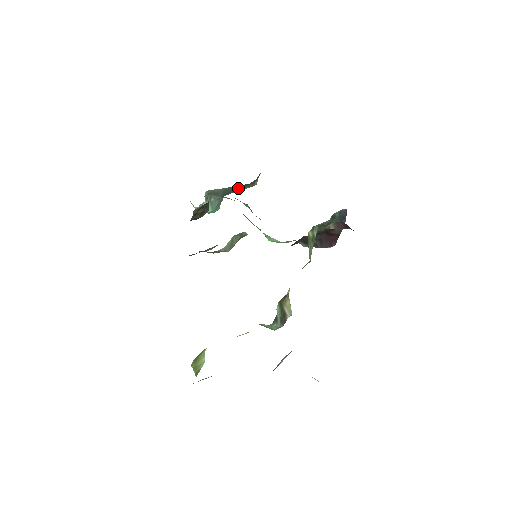
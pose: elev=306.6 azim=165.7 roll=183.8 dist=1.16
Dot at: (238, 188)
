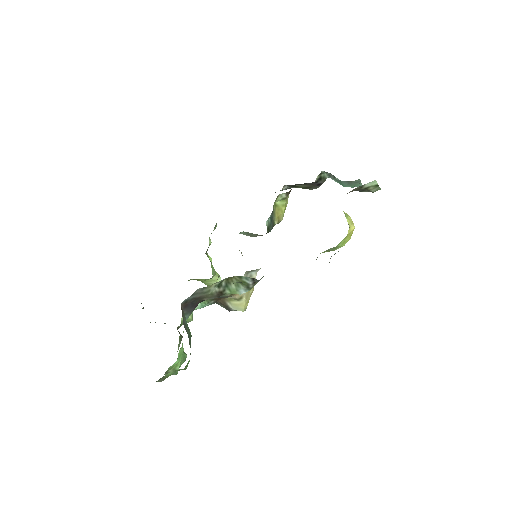
Dot at: occluded
